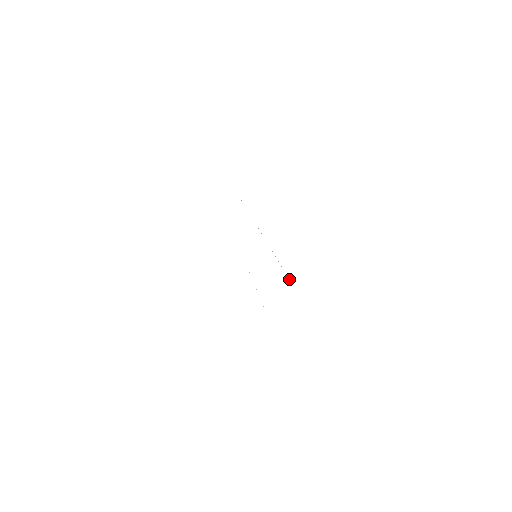
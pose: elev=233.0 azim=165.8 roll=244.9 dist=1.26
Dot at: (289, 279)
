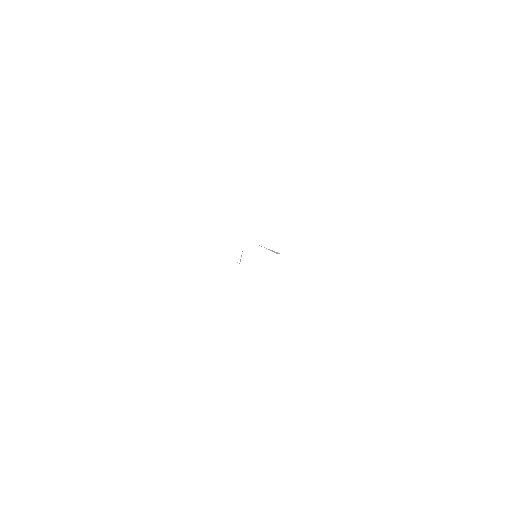
Dot at: (279, 253)
